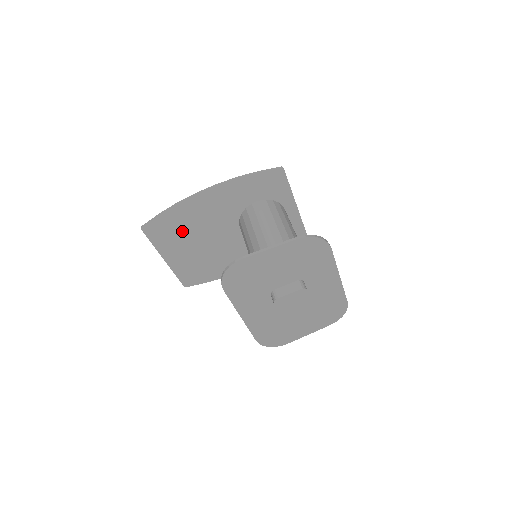
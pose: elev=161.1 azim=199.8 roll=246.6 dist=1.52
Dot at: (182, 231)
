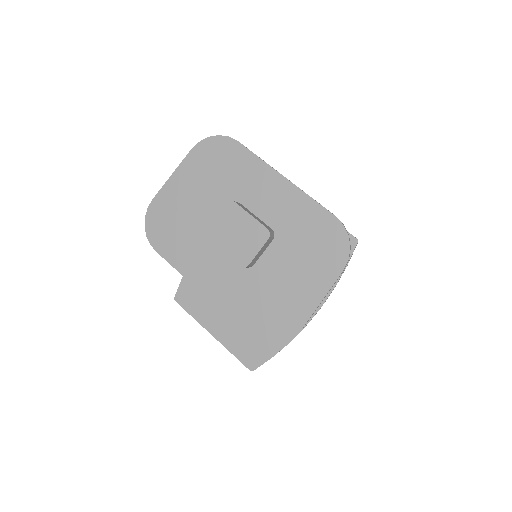
Dot at: occluded
